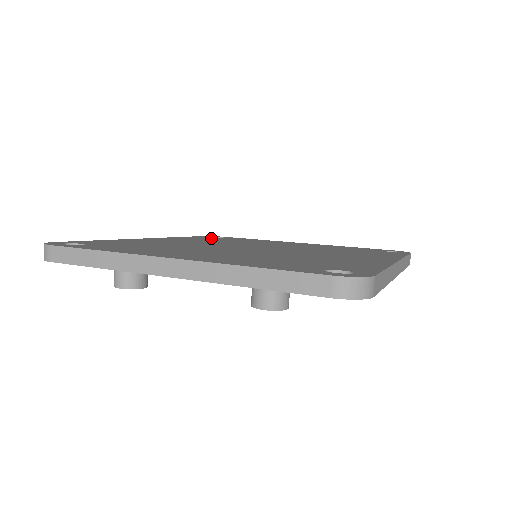
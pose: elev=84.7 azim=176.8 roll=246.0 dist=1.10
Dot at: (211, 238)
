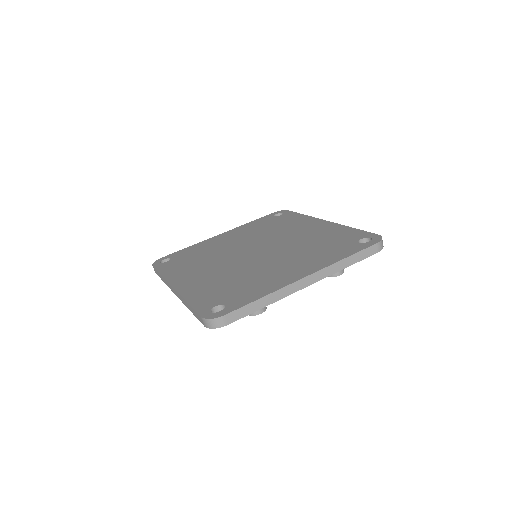
Dot at: (177, 263)
